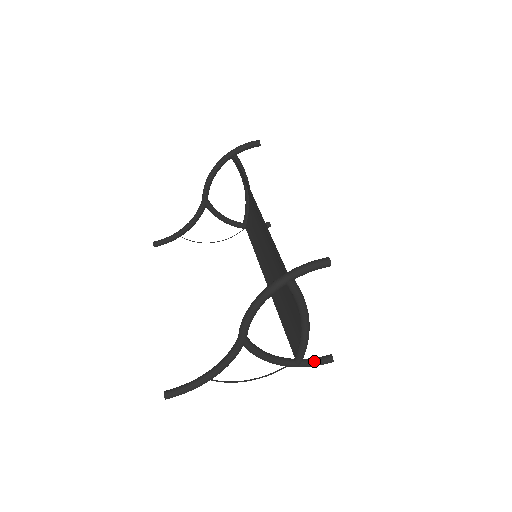
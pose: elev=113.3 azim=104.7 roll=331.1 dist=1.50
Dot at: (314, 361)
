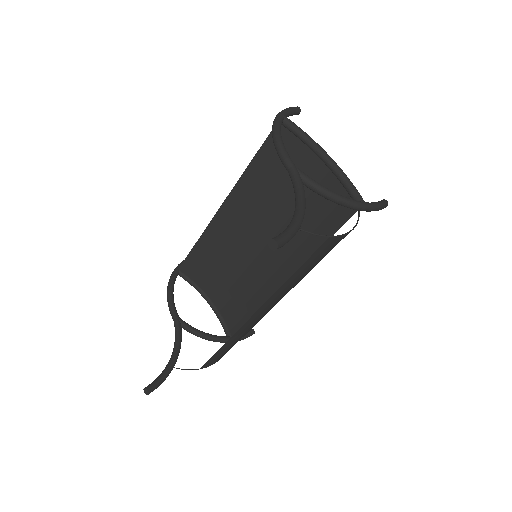
Dot at: (373, 202)
